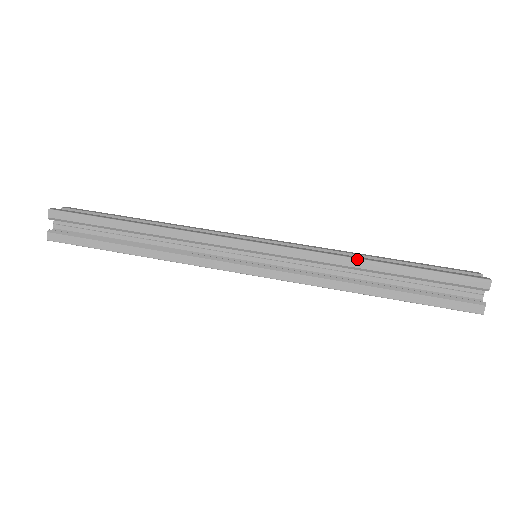
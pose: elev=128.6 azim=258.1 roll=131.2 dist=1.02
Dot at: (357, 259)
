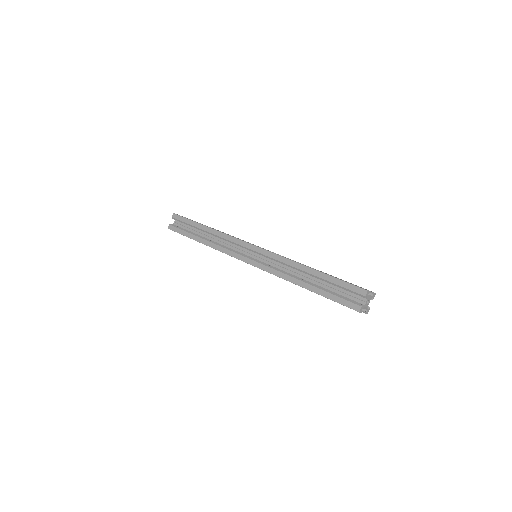
Dot at: (299, 264)
